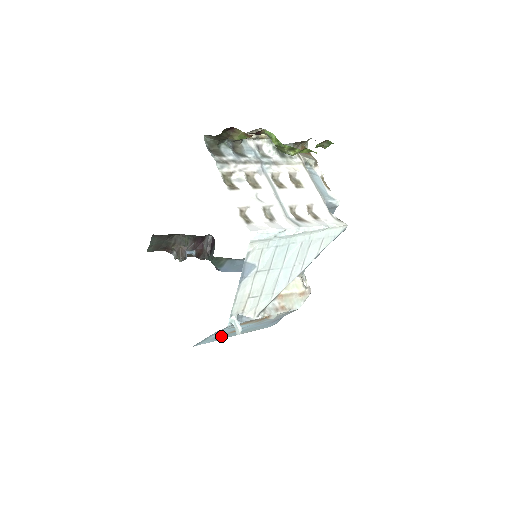
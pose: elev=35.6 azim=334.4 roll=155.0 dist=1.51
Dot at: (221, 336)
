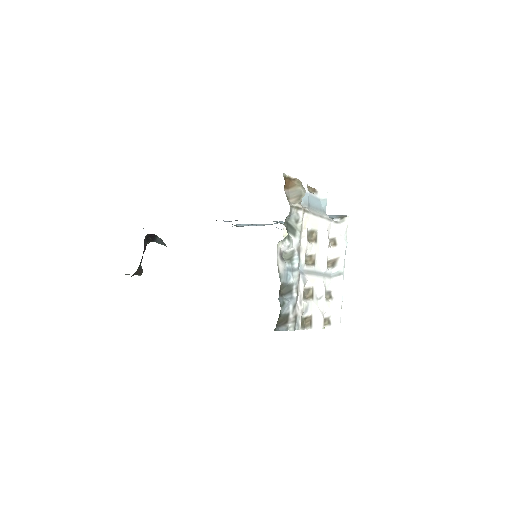
Dot at: occluded
